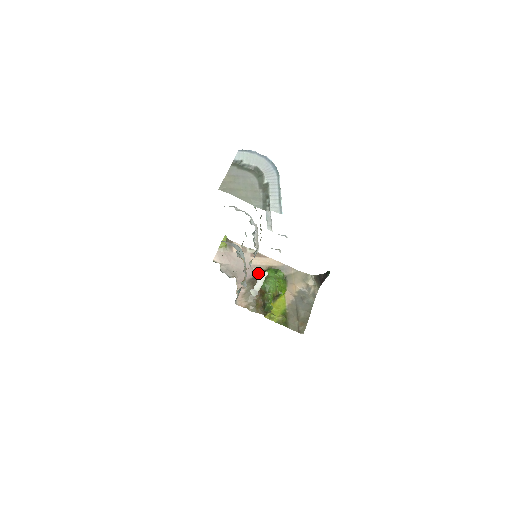
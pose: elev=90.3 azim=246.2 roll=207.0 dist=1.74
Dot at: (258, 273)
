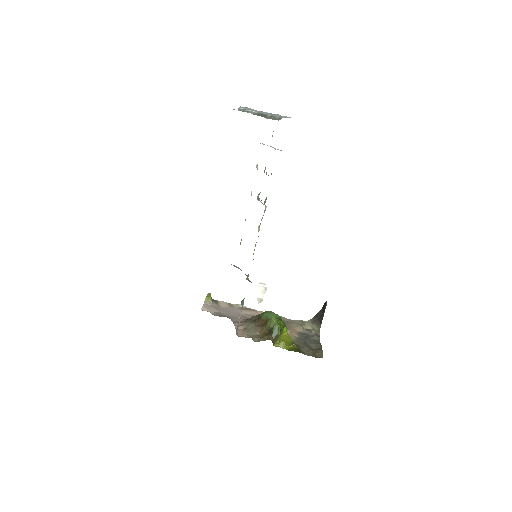
Dot at: occluded
